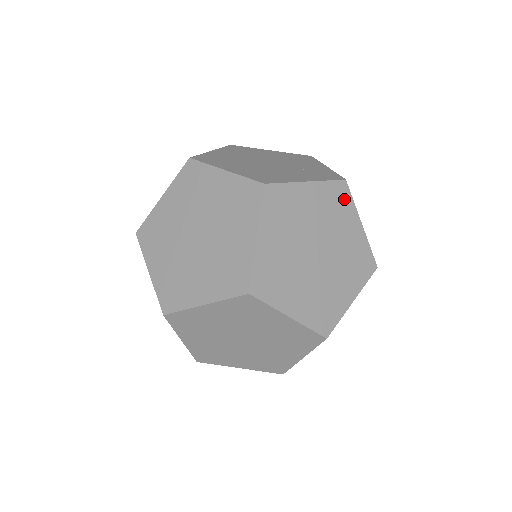
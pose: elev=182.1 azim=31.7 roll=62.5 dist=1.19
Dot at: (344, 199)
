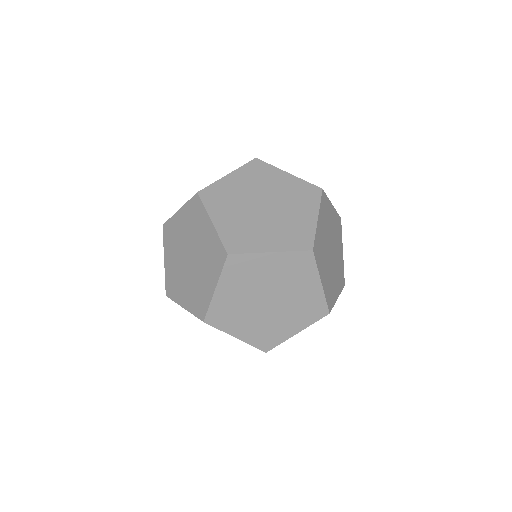
Dot at: (326, 202)
